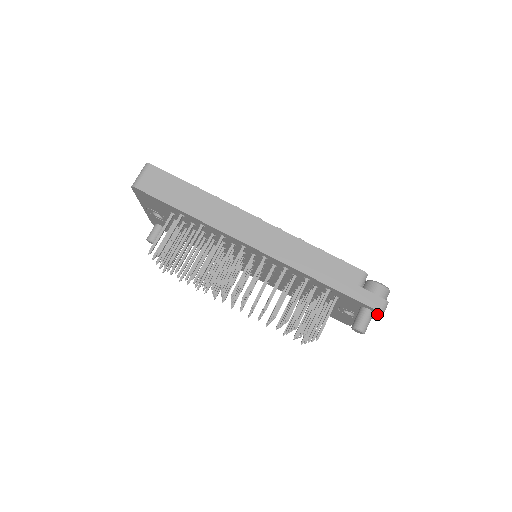
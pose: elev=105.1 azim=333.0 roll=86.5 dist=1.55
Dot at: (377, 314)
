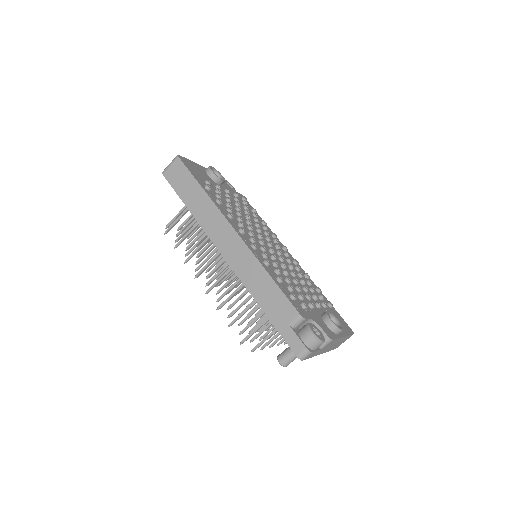
Dot at: occluded
